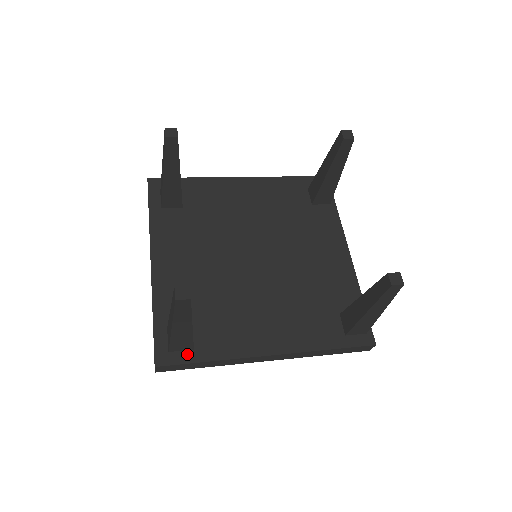
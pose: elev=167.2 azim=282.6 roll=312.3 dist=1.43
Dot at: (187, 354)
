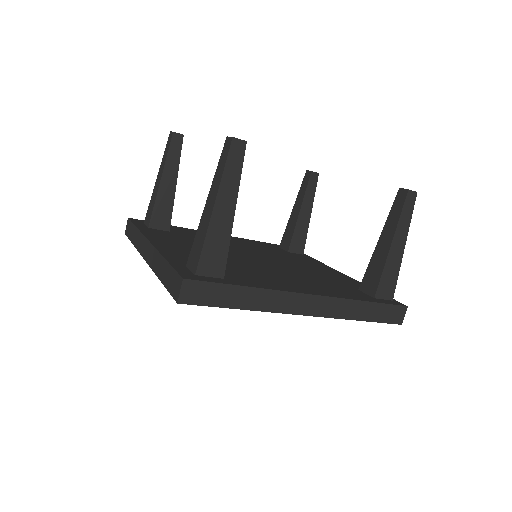
Dot at: (218, 279)
